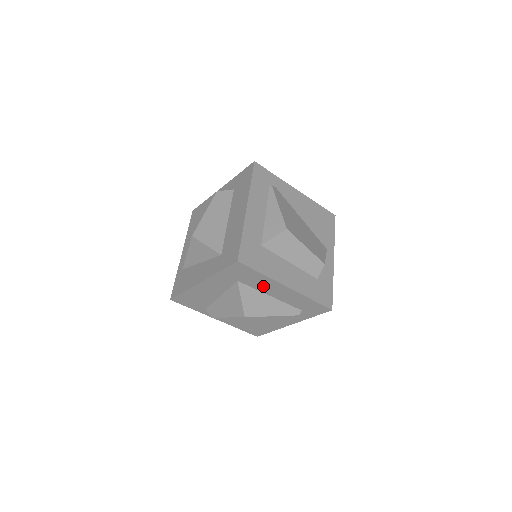
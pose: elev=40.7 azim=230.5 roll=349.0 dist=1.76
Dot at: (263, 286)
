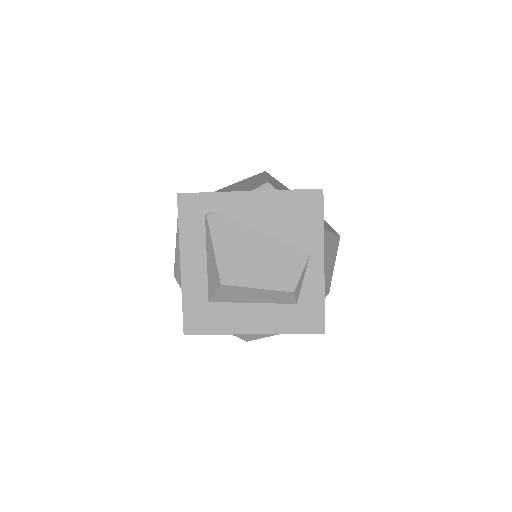
Dot at: occluded
